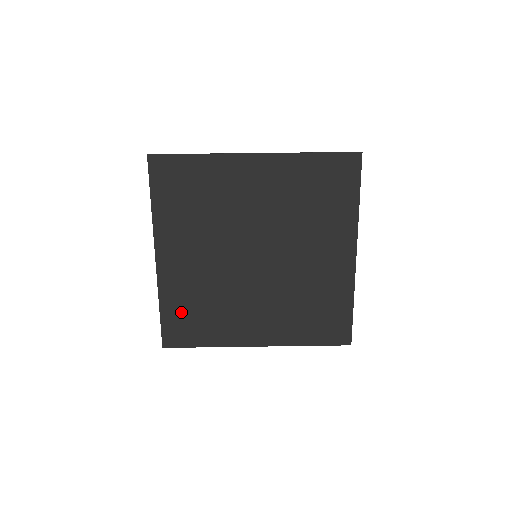
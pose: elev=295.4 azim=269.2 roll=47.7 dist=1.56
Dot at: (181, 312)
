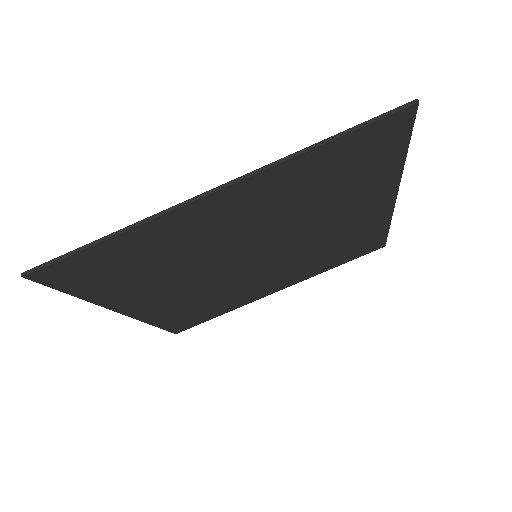
Dot at: (182, 317)
